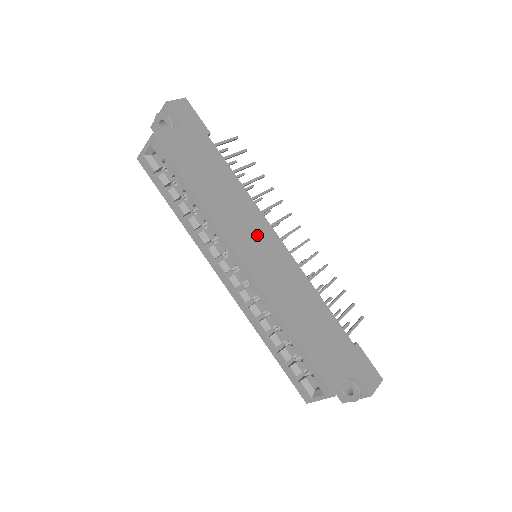
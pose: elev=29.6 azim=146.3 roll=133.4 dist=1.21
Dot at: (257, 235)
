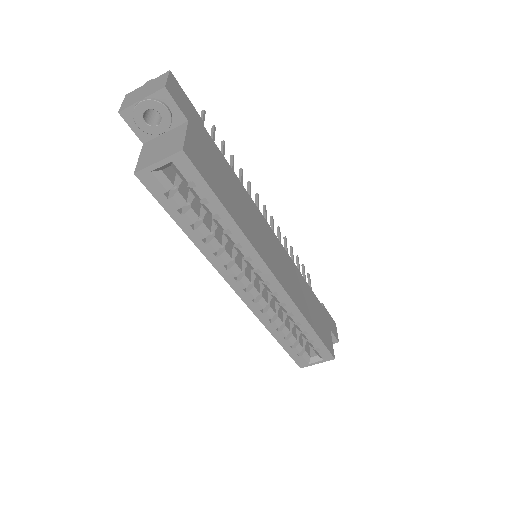
Dot at: (268, 240)
